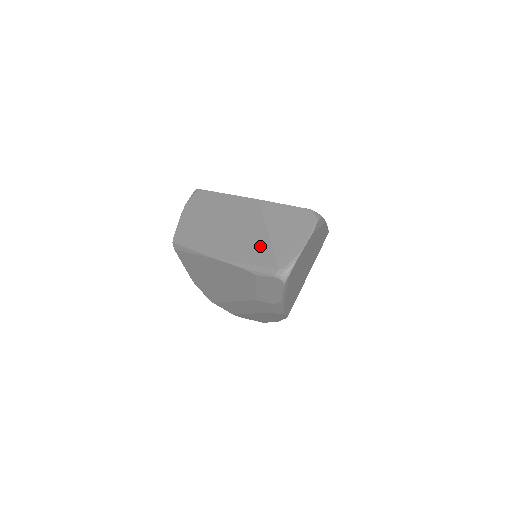
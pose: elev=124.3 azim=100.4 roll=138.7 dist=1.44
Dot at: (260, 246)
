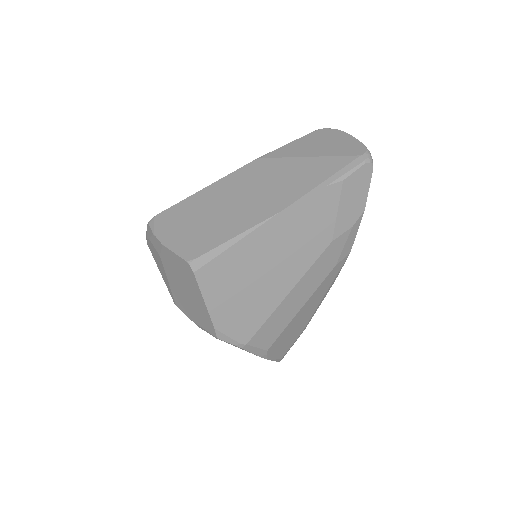
Dot at: (316, 166)
